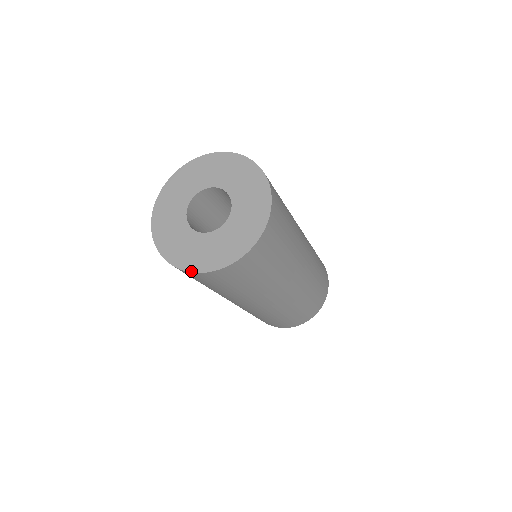
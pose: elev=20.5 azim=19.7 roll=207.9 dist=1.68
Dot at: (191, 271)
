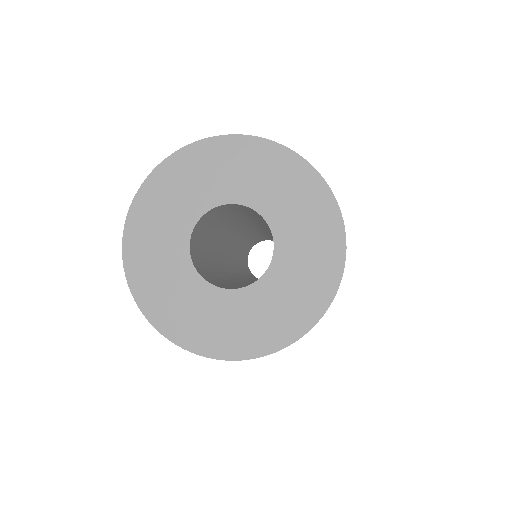
Dot at: (199, 353)
